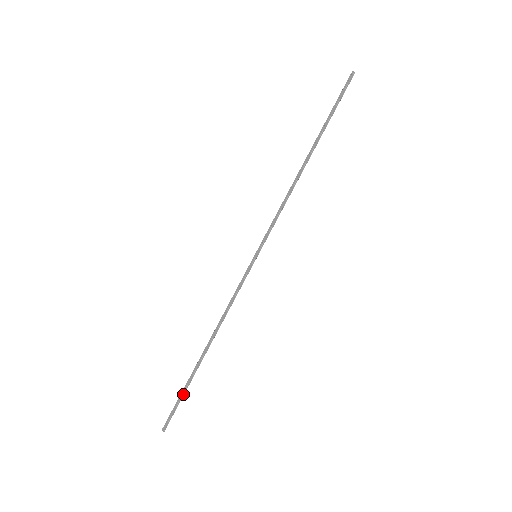
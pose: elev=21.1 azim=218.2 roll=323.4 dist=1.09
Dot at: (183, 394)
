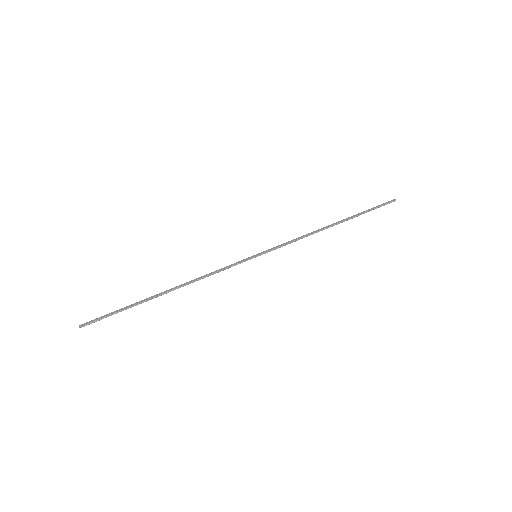
Dot at: (122, 310)
